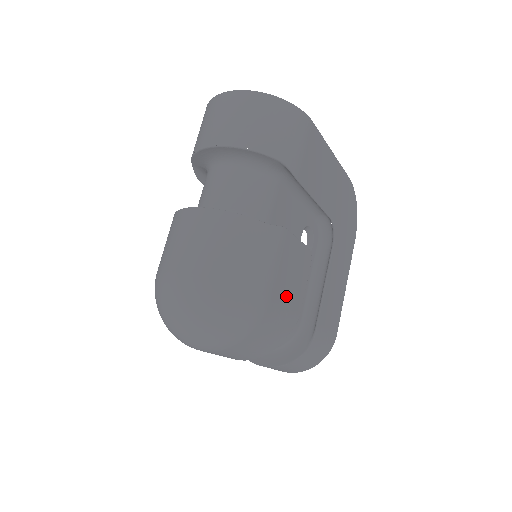
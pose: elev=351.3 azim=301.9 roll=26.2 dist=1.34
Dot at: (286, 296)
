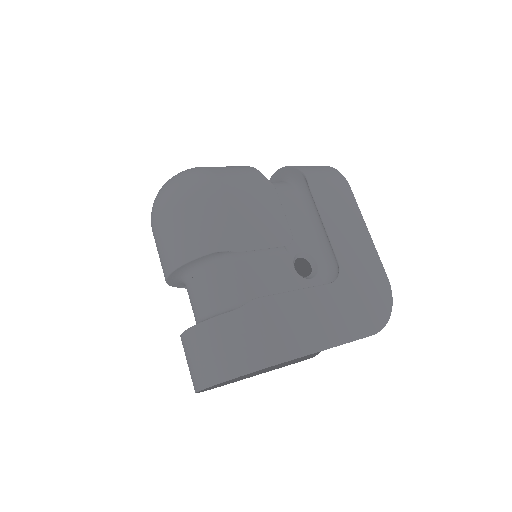
Dot at: (240, 216)
